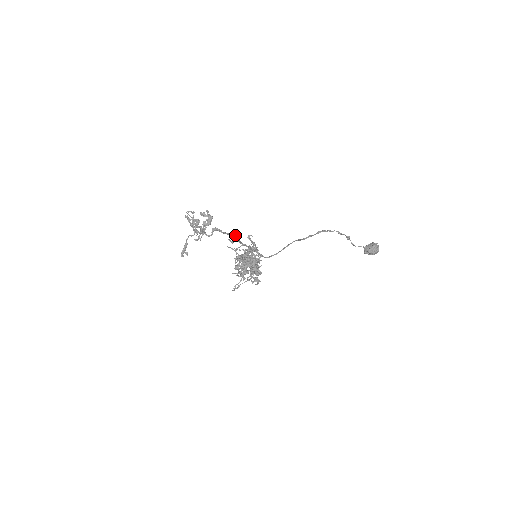
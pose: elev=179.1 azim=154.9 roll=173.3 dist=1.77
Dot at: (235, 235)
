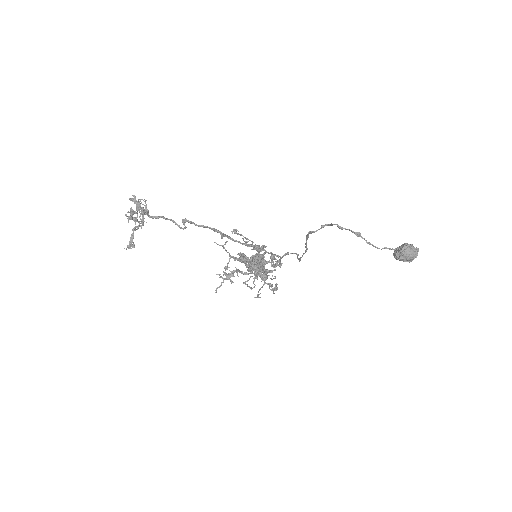
Dot at: (213, 228)
